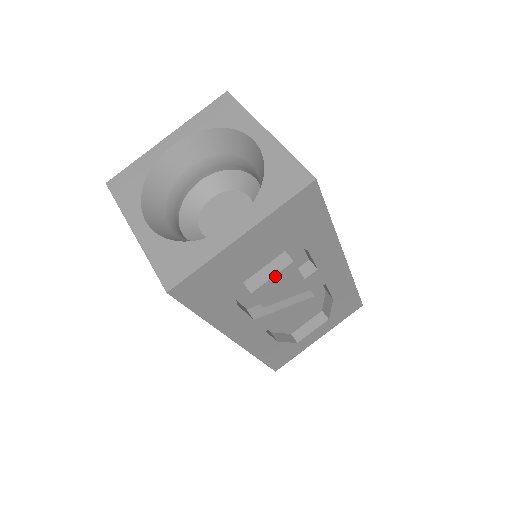
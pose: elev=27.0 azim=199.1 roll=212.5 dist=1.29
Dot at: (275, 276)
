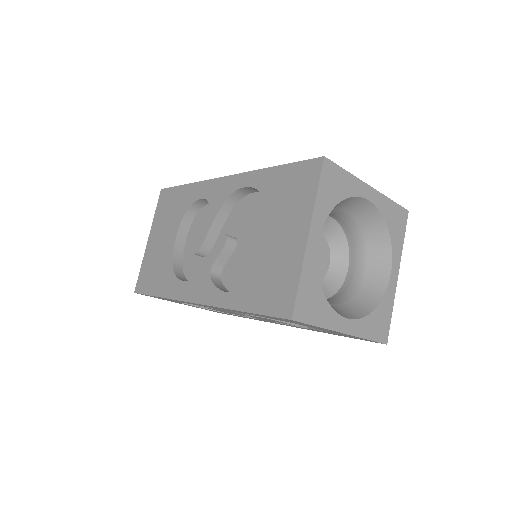
Dot at: (283, 322)
